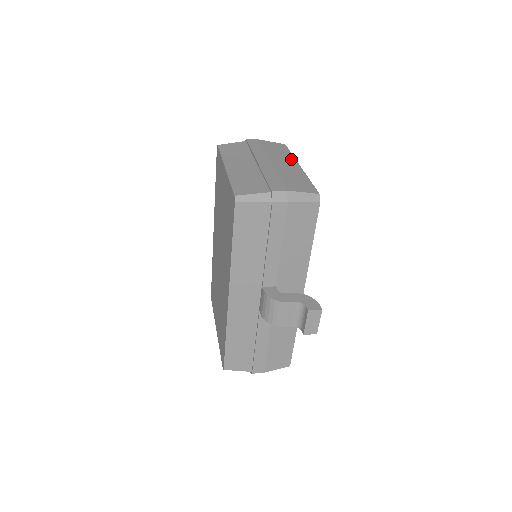
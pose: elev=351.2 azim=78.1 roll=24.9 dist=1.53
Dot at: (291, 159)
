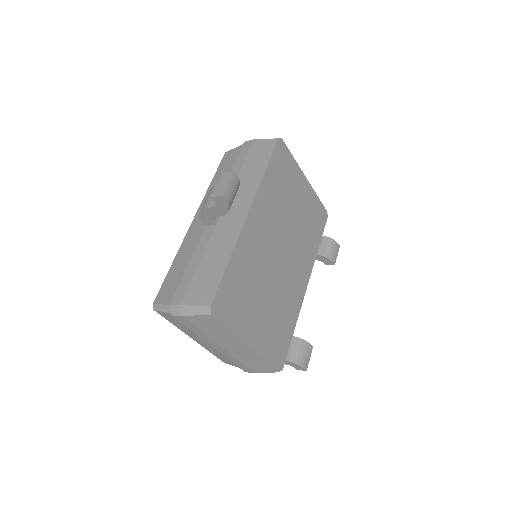
Dot at: occluded
